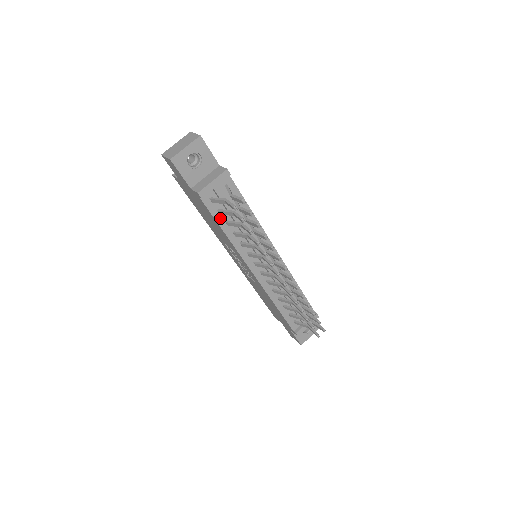
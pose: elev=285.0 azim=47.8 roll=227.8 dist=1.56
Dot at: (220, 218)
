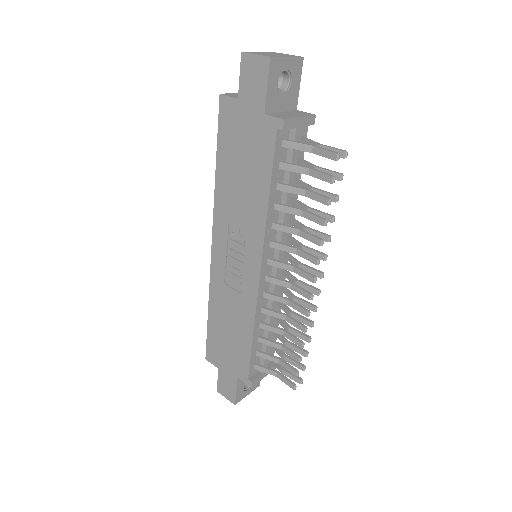
Dot at: (276, 173)
